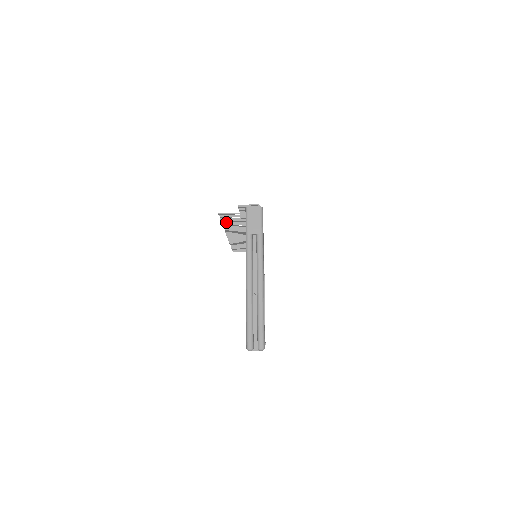
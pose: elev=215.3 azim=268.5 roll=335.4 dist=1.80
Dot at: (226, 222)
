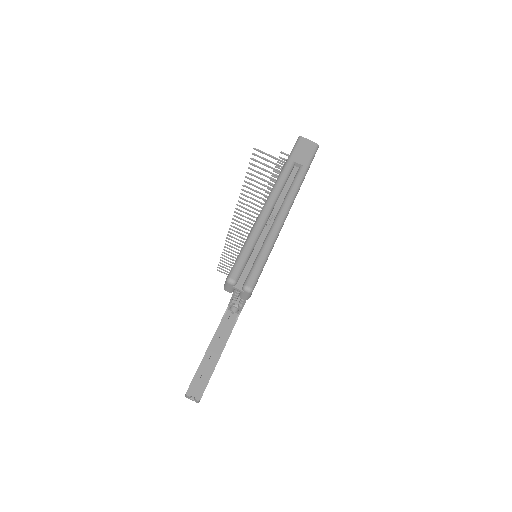
Dot at: (251, 178)
